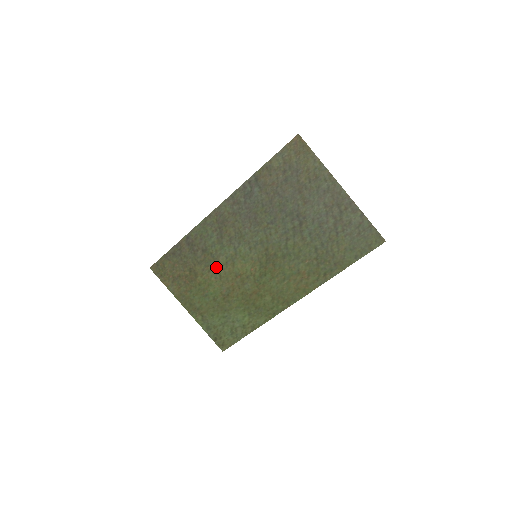
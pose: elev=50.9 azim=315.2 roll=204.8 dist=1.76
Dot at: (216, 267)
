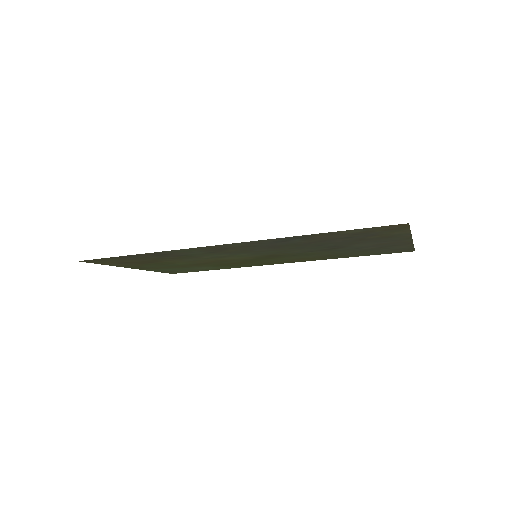
Dot at: (192, 259)
